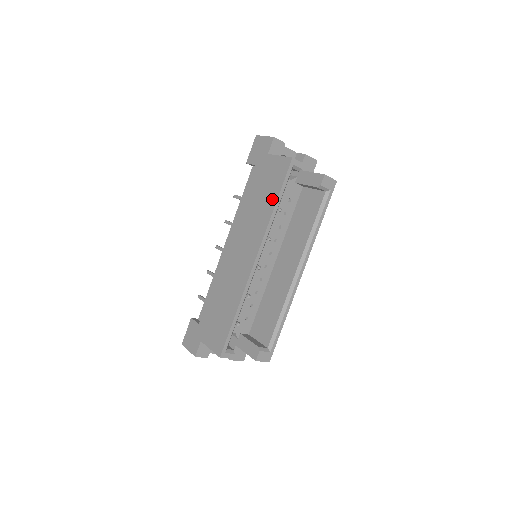
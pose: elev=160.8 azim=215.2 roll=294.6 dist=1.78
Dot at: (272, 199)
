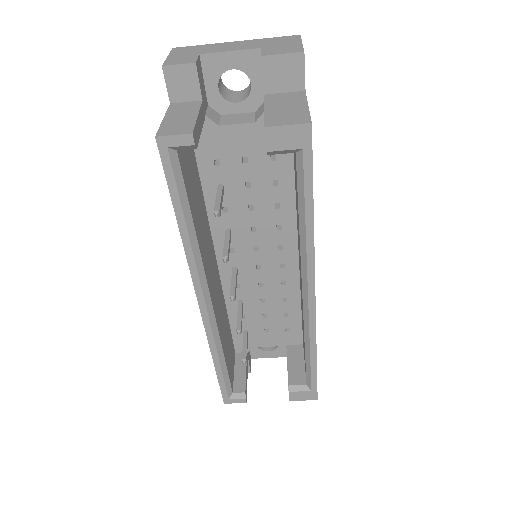
Dot at: occluded
